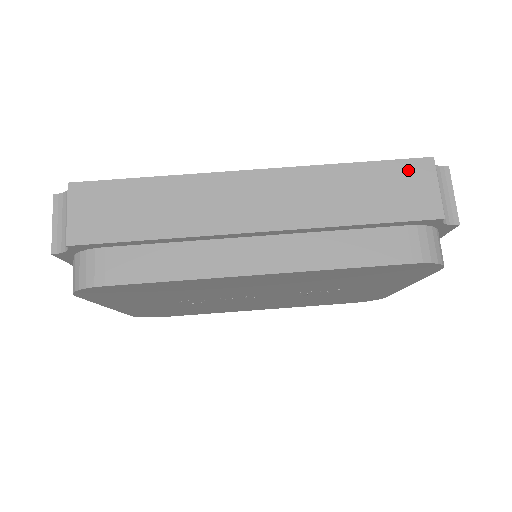
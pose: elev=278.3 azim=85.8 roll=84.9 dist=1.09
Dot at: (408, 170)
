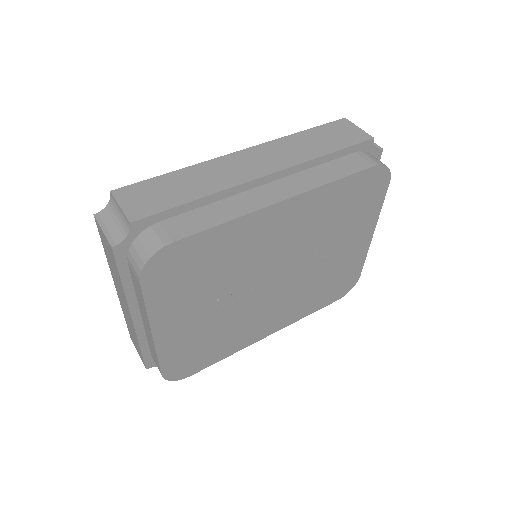
Dot at: (336, 126)
